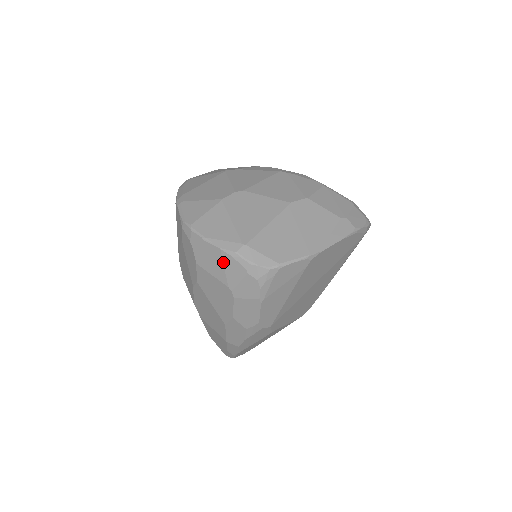
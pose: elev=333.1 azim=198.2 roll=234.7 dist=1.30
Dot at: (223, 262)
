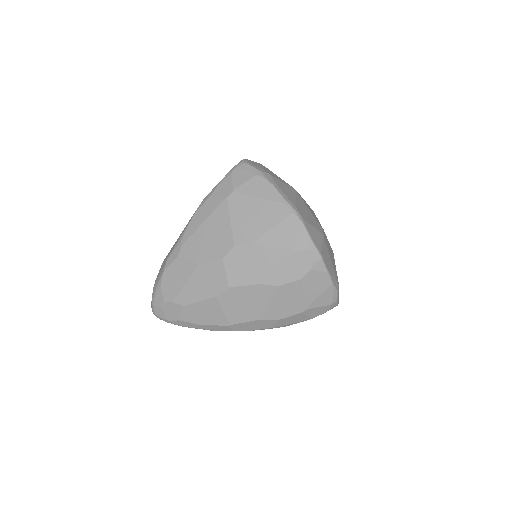
Dot at: (324, 291)
